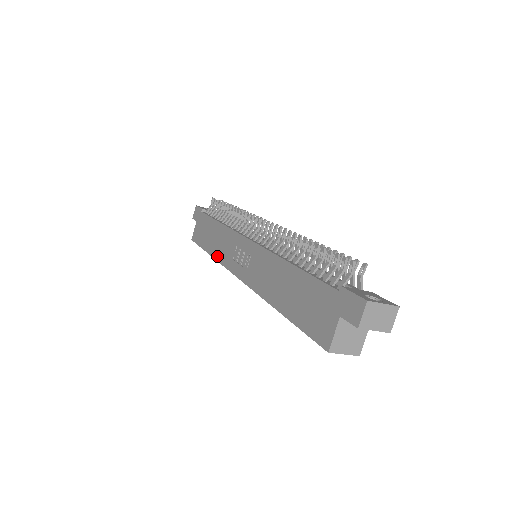
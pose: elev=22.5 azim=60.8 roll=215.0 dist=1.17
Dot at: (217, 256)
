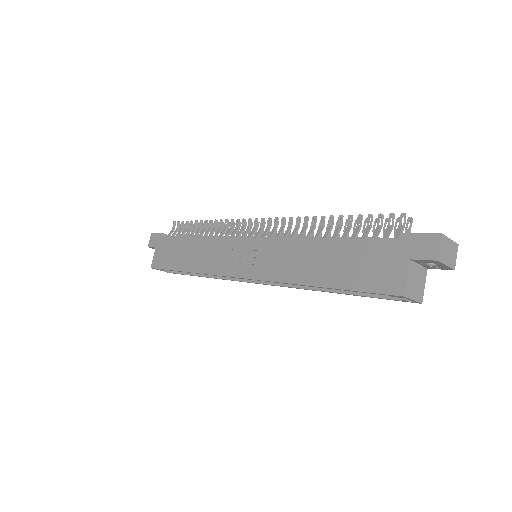
Dot at: (201, 269)
